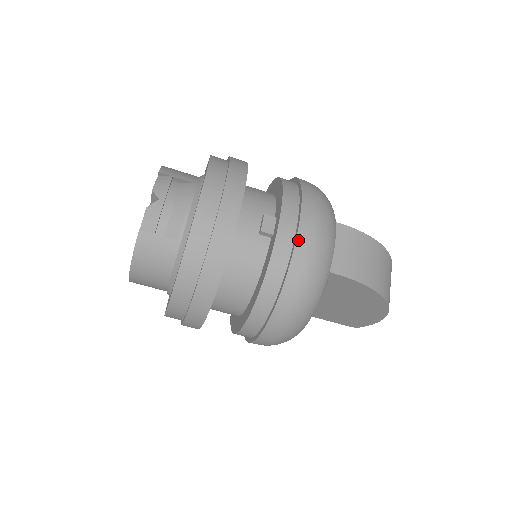
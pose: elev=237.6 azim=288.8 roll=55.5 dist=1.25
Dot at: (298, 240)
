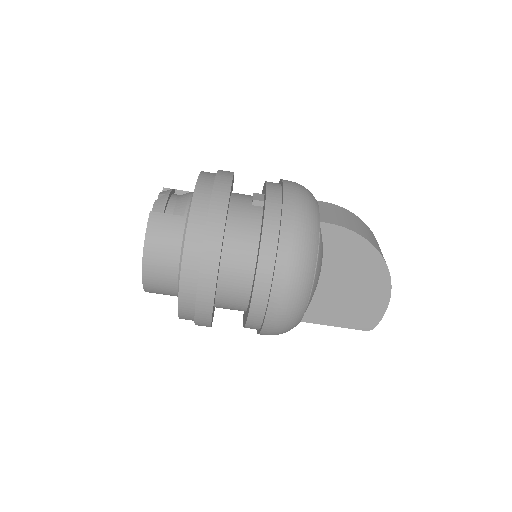
Dot at: (285, 193)
